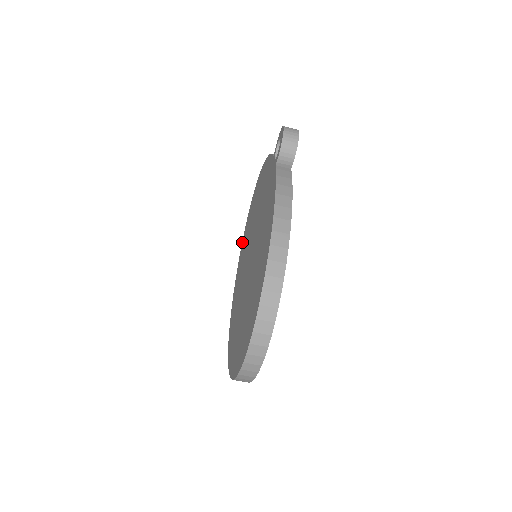
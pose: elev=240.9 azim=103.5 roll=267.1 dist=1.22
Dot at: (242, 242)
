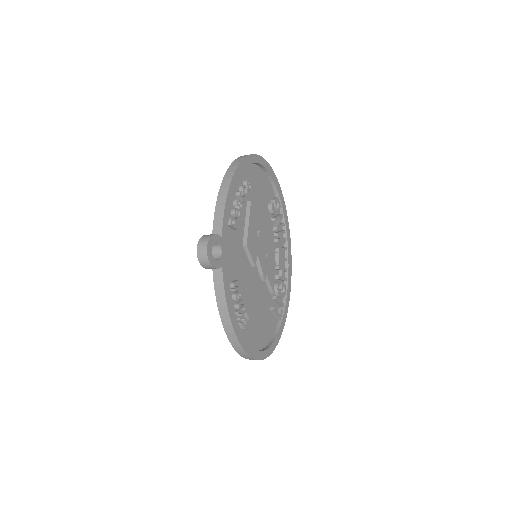
Dot at: occluded
